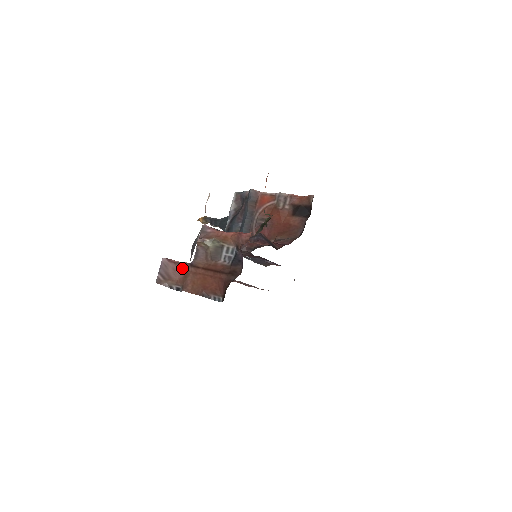
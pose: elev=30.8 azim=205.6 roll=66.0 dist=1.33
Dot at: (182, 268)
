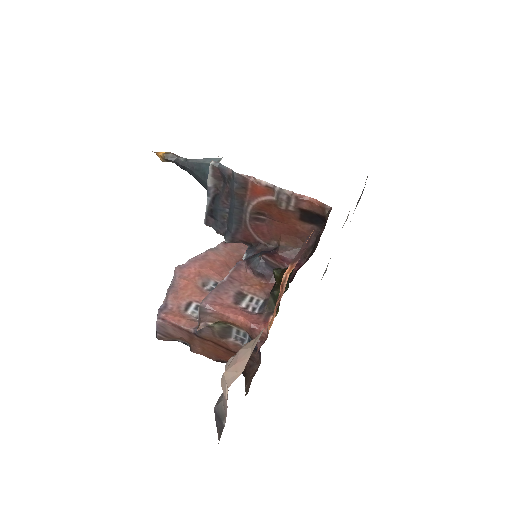
Dot at: (185, 333)
